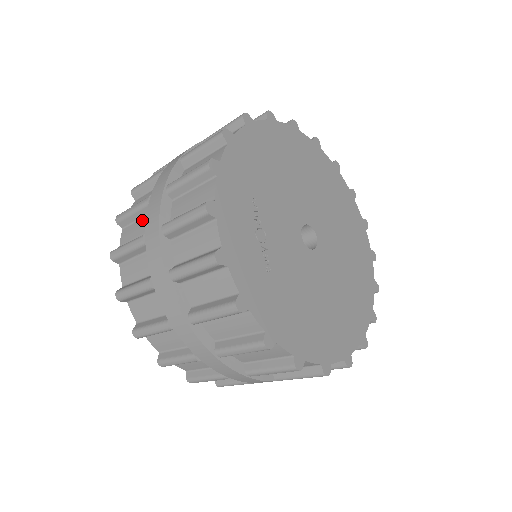
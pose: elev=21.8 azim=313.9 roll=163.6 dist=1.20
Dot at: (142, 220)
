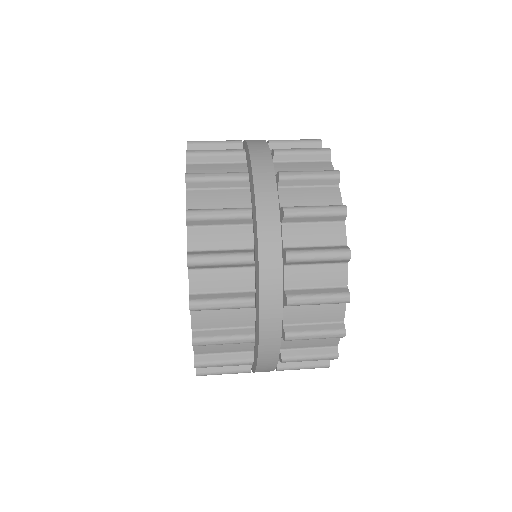
Dot at: (227, 191)
